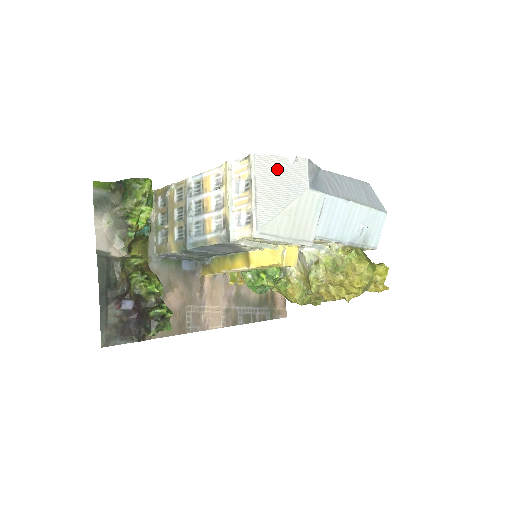
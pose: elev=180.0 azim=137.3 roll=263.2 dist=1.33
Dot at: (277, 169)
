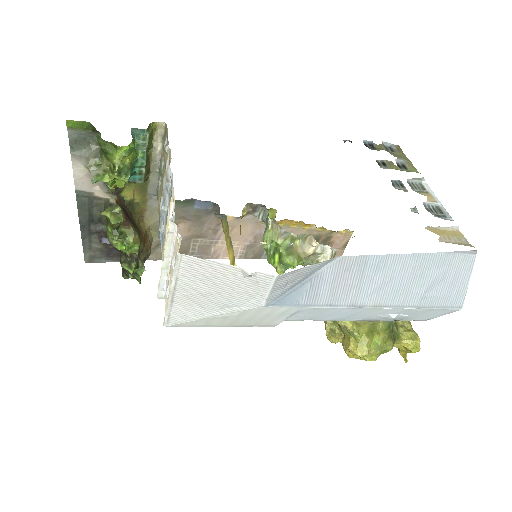
Dot at: (216, 277)
